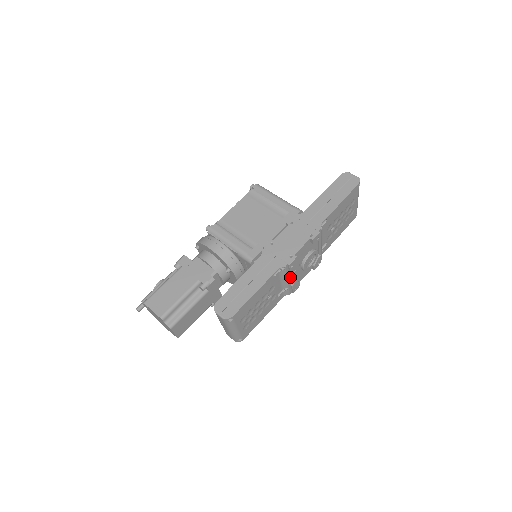
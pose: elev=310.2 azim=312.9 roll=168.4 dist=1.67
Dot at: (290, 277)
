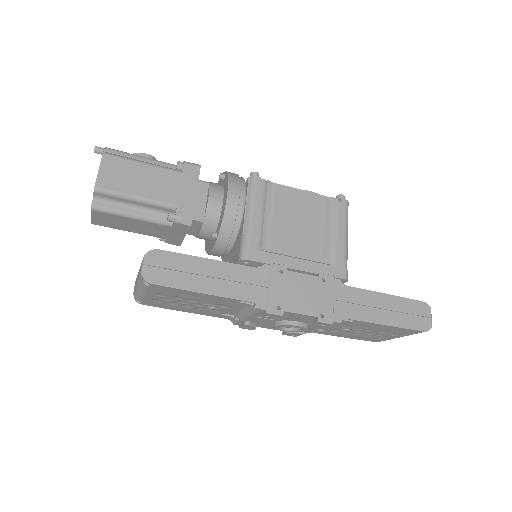
Dot at: (254, 317)
